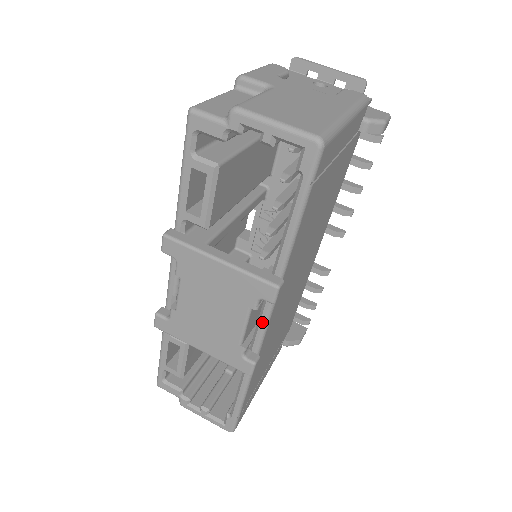
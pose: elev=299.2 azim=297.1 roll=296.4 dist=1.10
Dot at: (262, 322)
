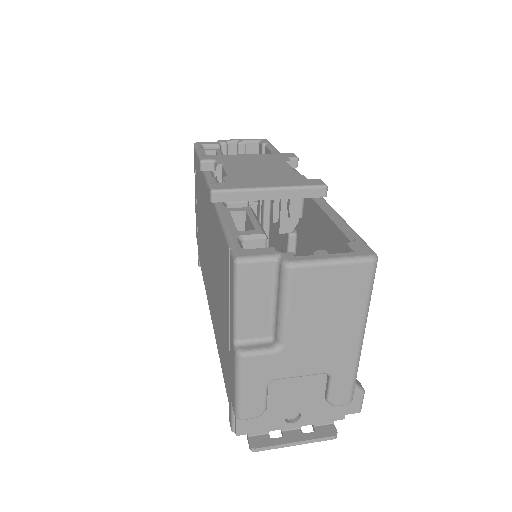
Dot at: occluded
